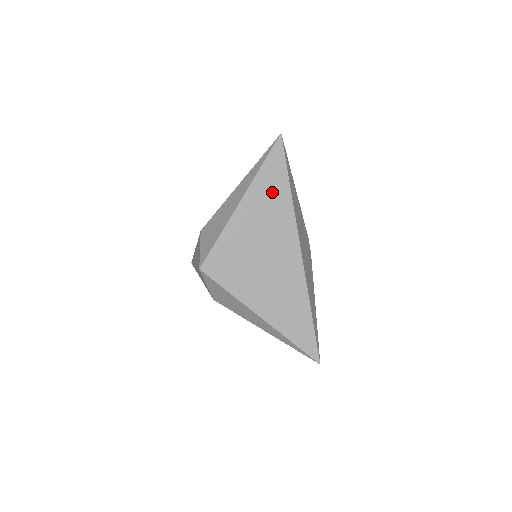
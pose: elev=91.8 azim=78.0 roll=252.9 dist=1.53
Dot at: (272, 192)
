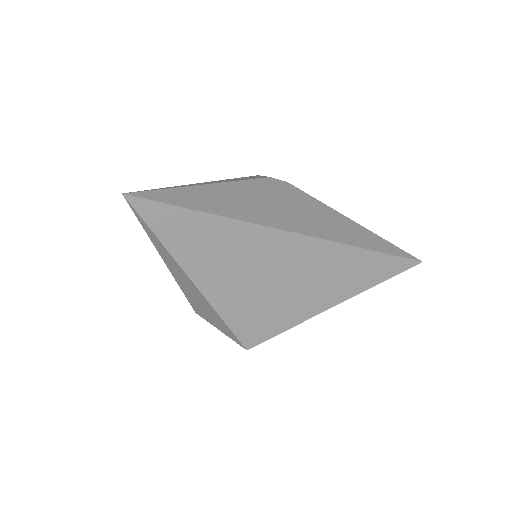
Dot at: (202, 240)
